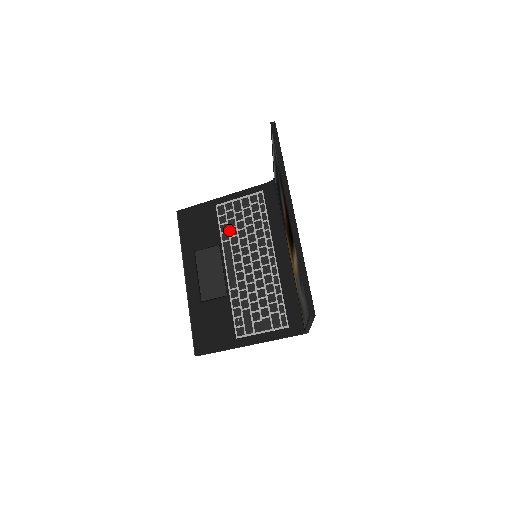
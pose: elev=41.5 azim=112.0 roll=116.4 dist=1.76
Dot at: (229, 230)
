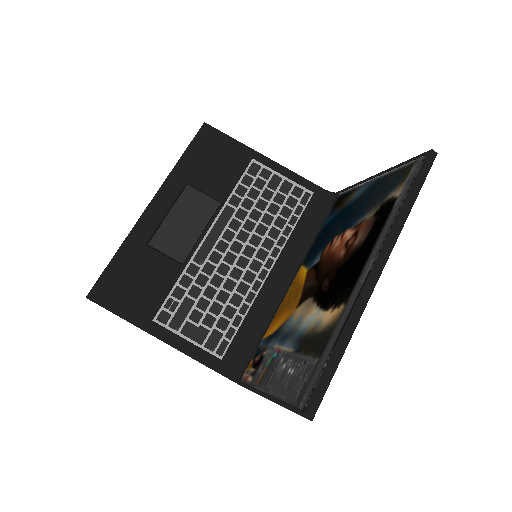
Dot at: (245, 198)
